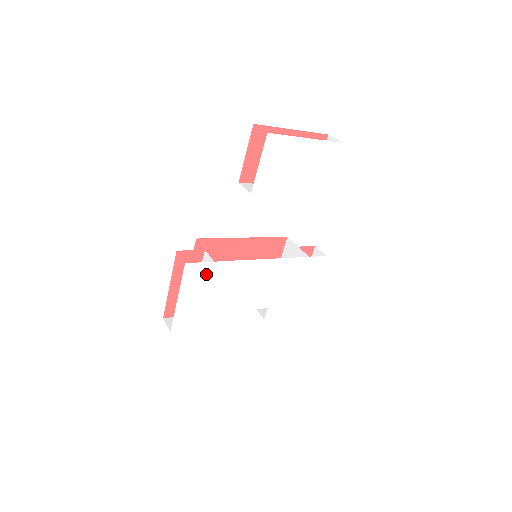
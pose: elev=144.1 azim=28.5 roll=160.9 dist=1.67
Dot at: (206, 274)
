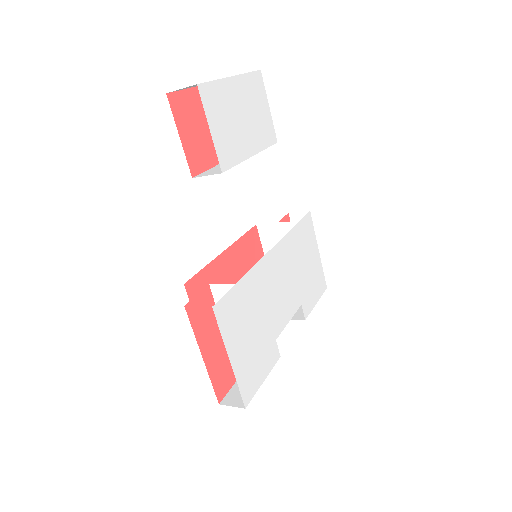
Dot at: (237, 306)
